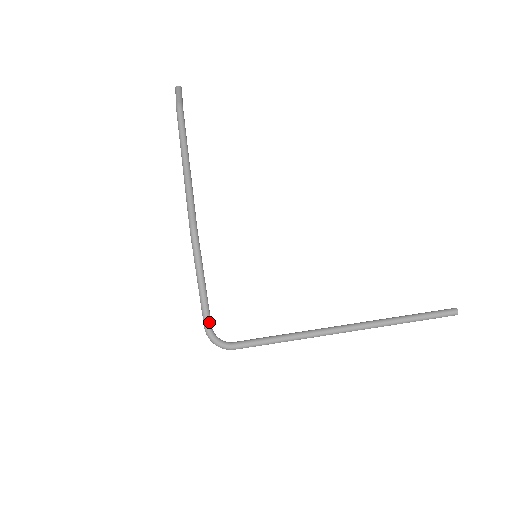
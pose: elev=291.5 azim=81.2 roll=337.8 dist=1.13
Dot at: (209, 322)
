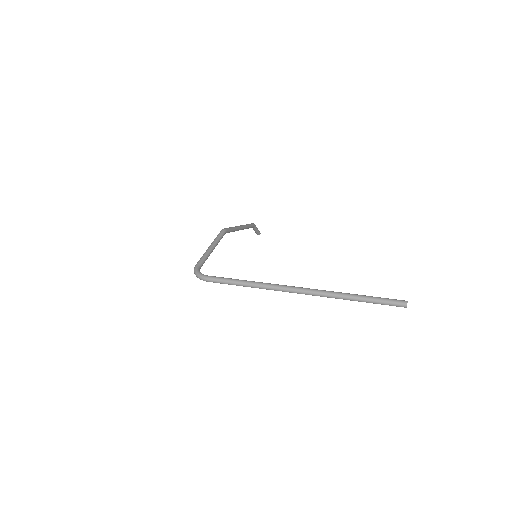
Dot at: (201, 263)
